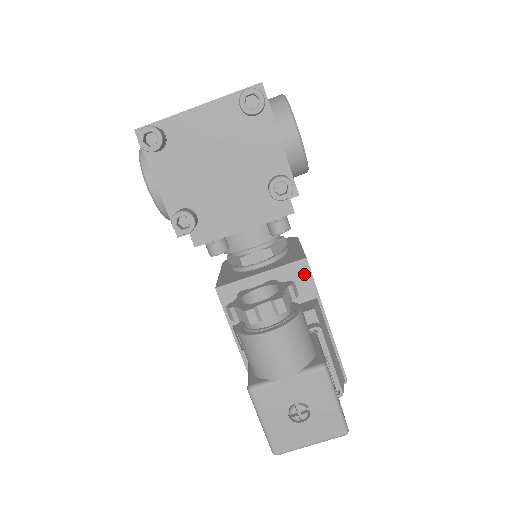
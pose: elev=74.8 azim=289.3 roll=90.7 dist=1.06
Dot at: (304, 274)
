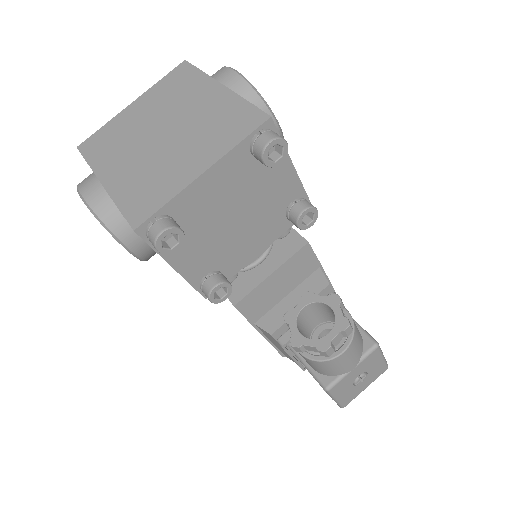
Dot at: (308, 255)
